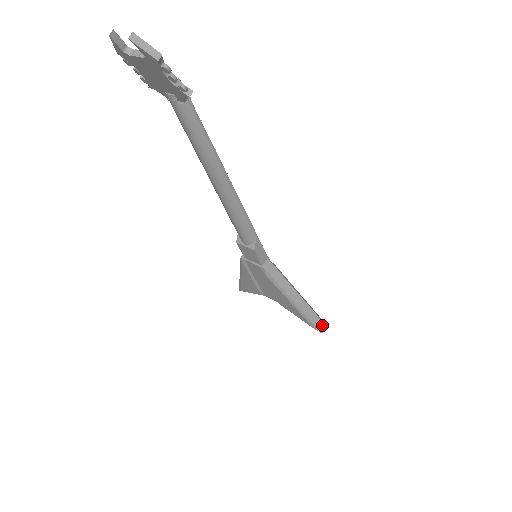
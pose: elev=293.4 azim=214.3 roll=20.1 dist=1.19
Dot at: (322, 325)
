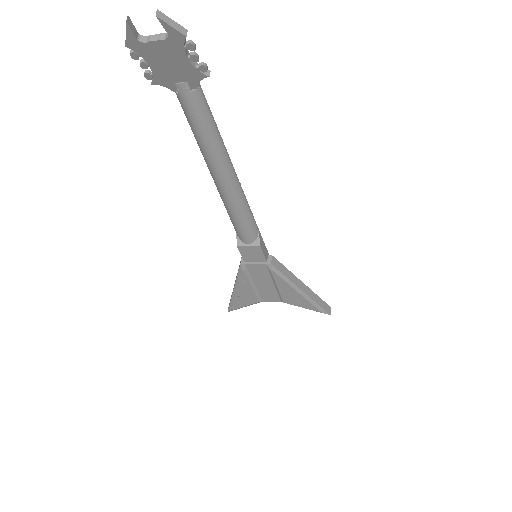
Dot at: (328, 307)
